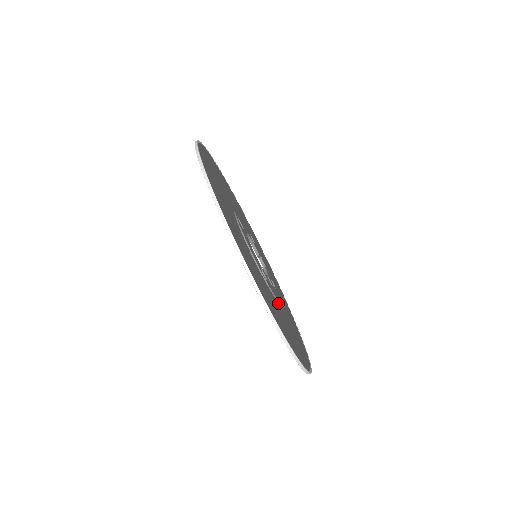
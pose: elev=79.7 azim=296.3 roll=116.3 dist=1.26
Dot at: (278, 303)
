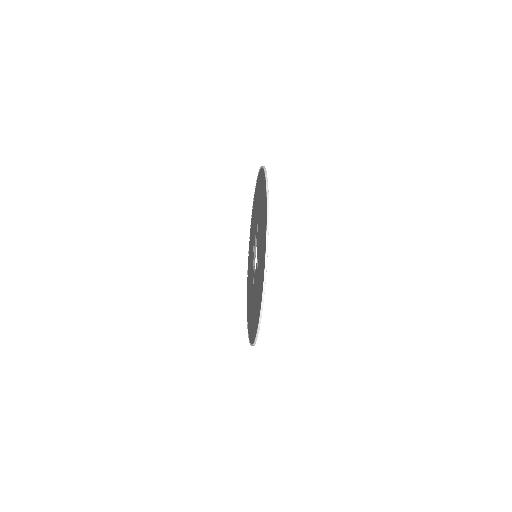
Dot at: occluded
